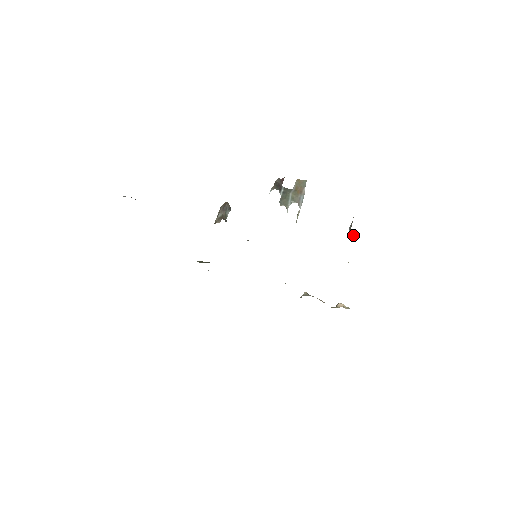
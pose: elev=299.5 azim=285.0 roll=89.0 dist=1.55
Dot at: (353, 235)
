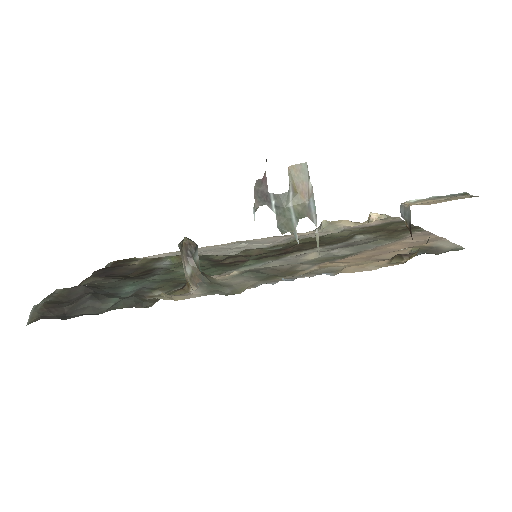
Dot at: occluded
